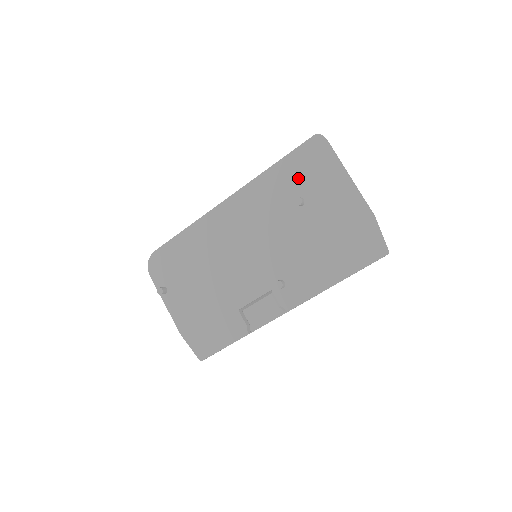
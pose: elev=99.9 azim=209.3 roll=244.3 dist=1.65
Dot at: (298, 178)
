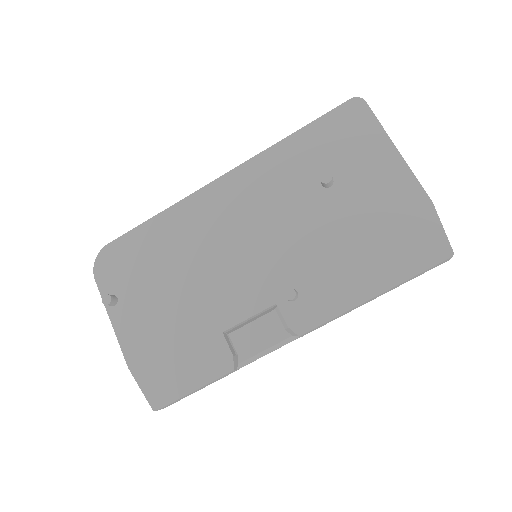
Dot at: (326, 151)
